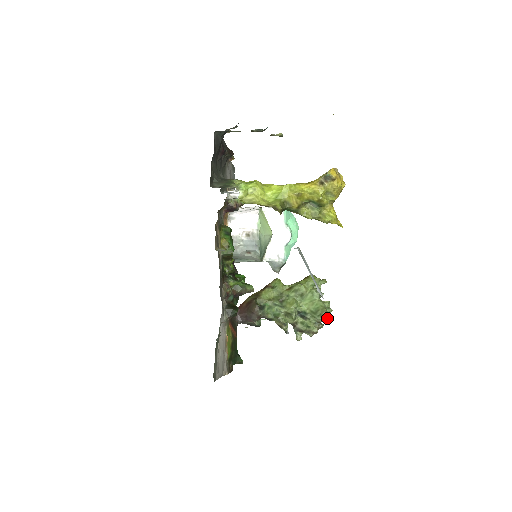
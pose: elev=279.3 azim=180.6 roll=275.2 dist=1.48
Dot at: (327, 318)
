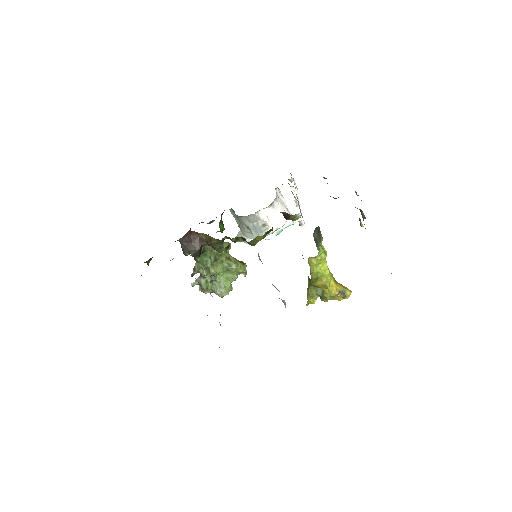
Dot at: (221, 296)
